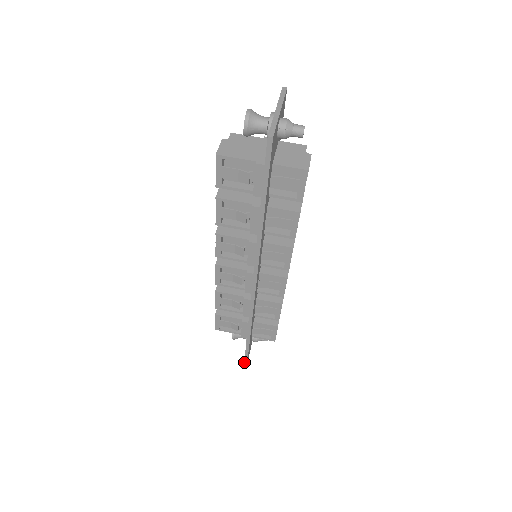
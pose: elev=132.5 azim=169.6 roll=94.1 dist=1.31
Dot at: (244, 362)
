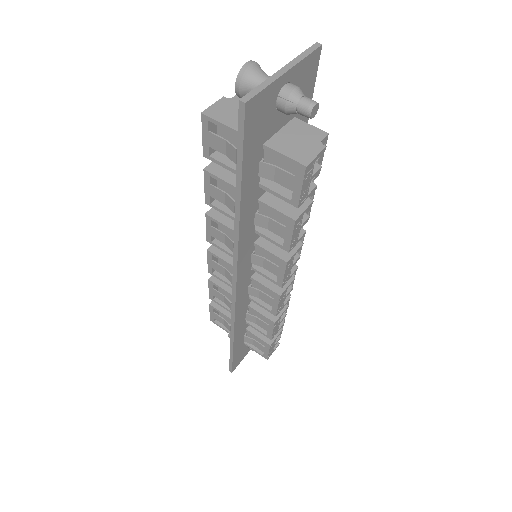
Dot at: (229, 367)
